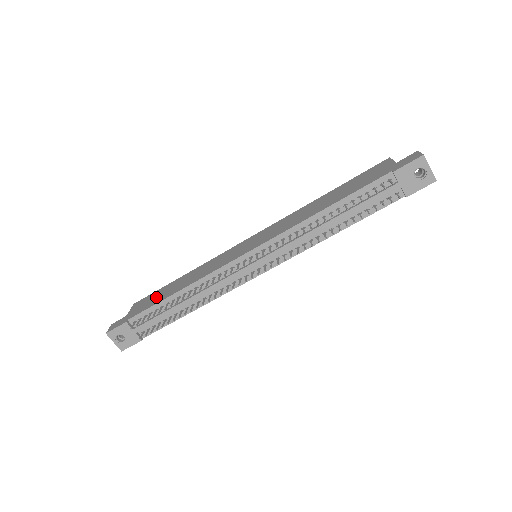
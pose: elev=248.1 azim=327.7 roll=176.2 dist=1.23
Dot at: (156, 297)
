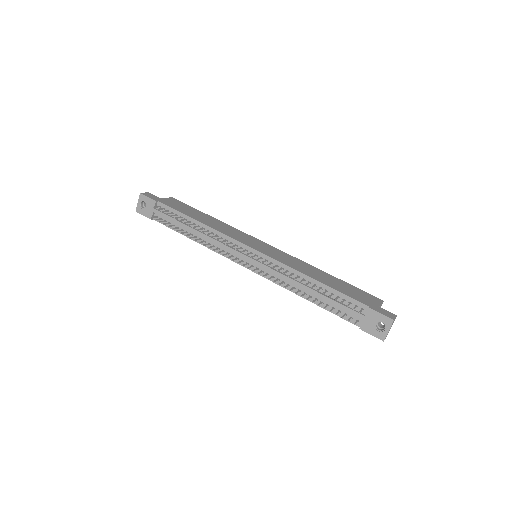
Dot at: (186, 209)
